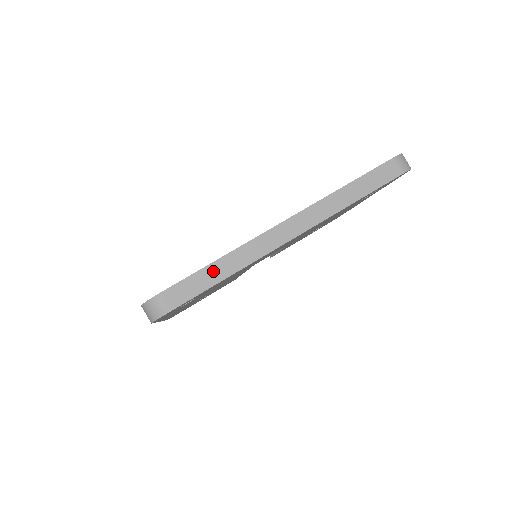
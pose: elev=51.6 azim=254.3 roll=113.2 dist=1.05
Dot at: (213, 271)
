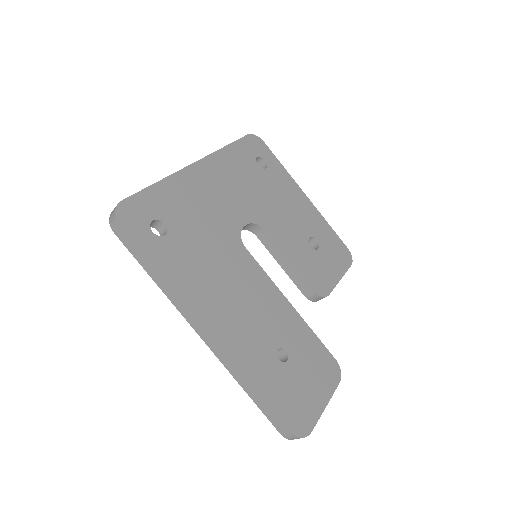
Dot at: occluded
